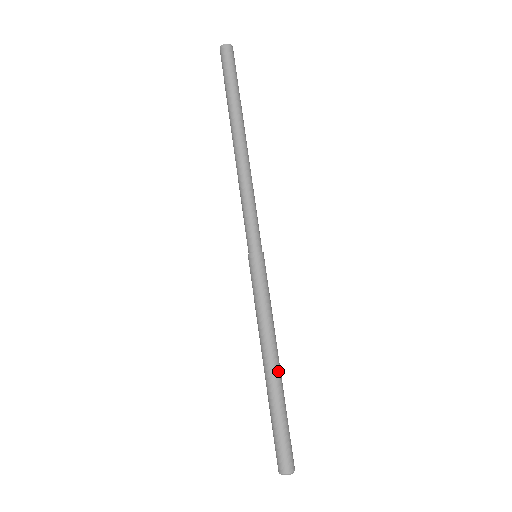
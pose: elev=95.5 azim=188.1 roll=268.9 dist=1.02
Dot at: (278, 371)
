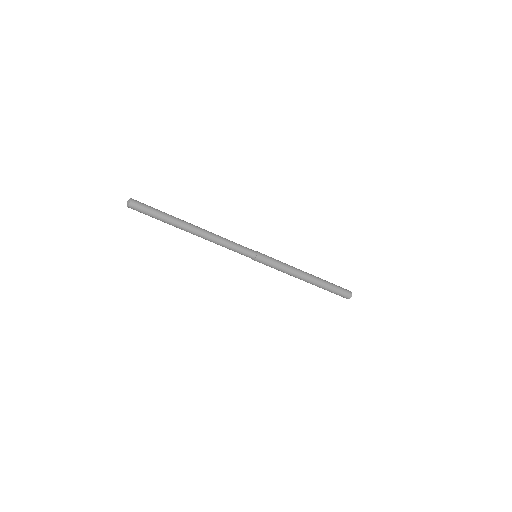
Dot at: (311, 280)
